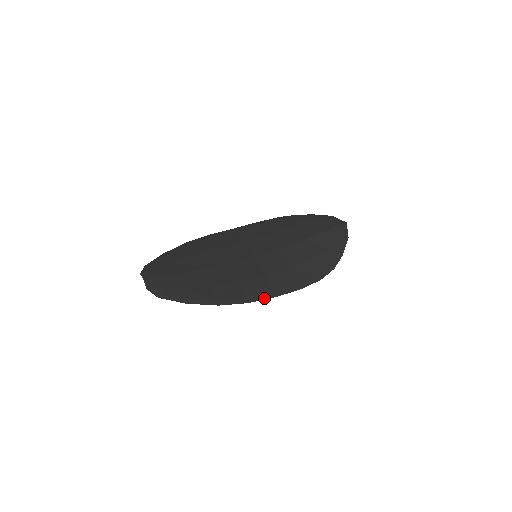
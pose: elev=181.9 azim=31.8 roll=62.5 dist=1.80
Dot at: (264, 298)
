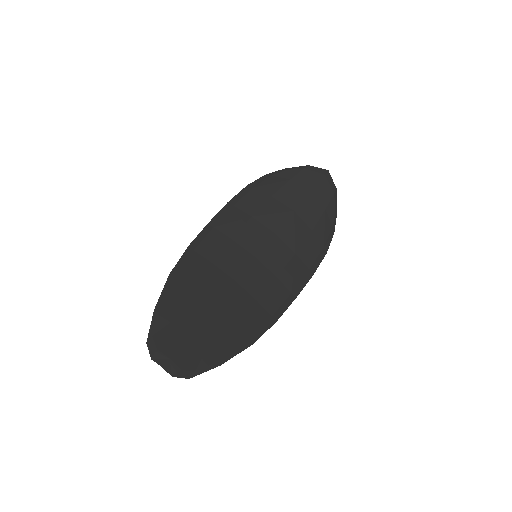
Dot at: (287, 306)
